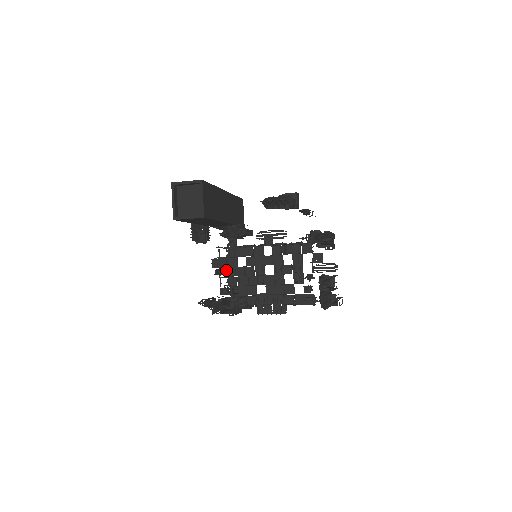
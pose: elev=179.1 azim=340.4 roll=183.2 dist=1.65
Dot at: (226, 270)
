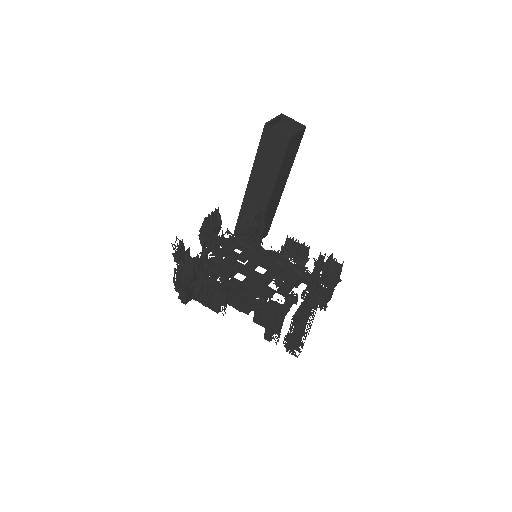
Dot at: occluded
